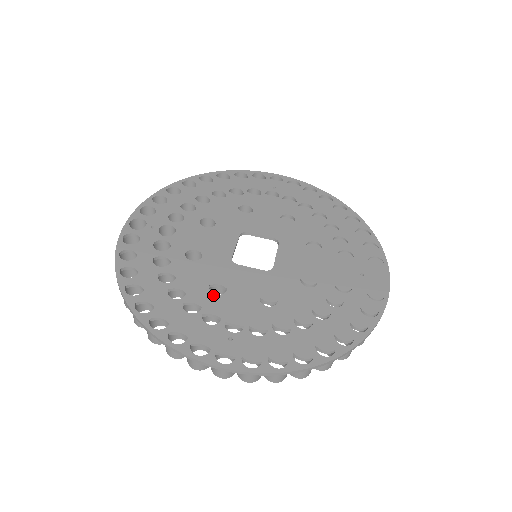
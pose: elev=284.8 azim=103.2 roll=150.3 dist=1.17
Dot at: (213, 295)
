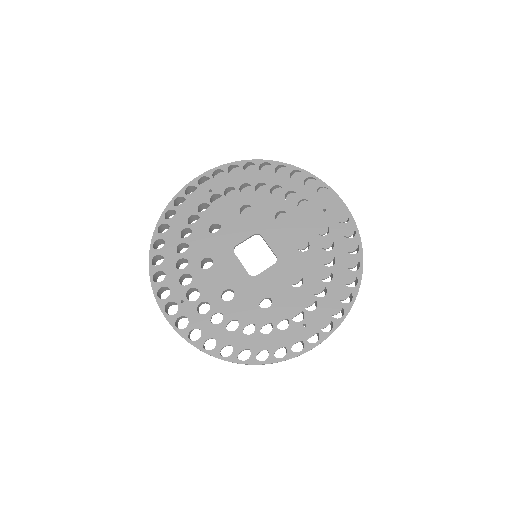
Dot at: (268, 310)
